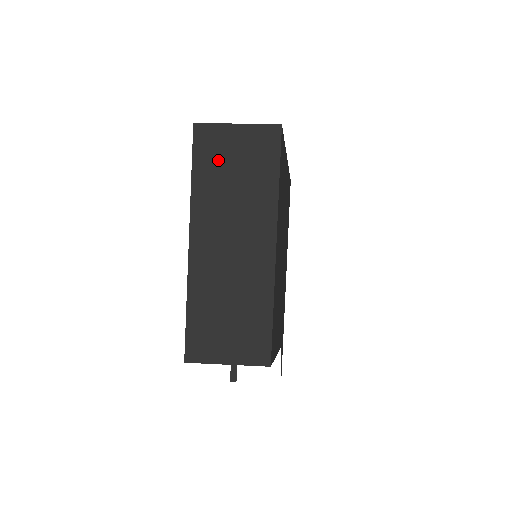
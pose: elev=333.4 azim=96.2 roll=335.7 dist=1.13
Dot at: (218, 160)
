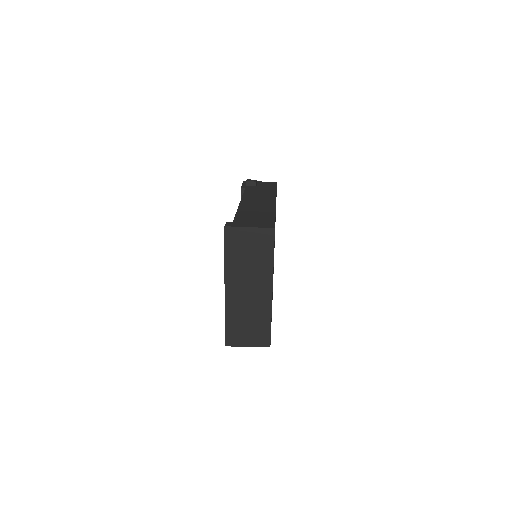
Dot at: (239, 246)
